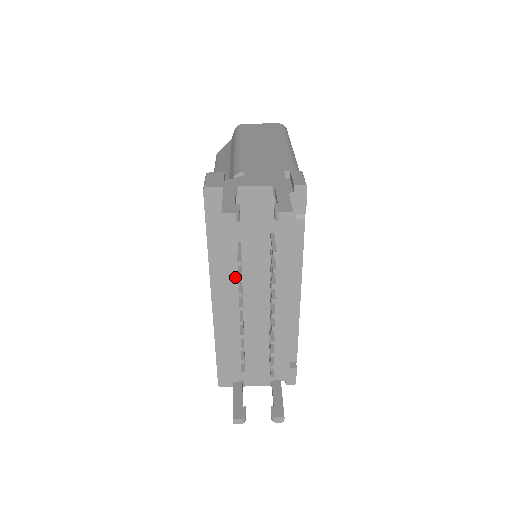
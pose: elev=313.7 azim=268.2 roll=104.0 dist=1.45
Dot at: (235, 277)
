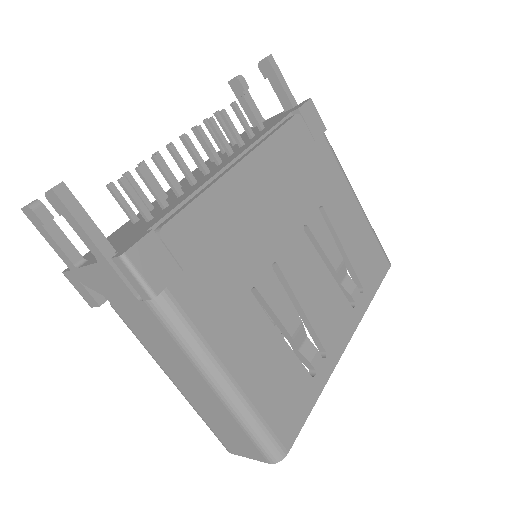
Dot at: occluded
